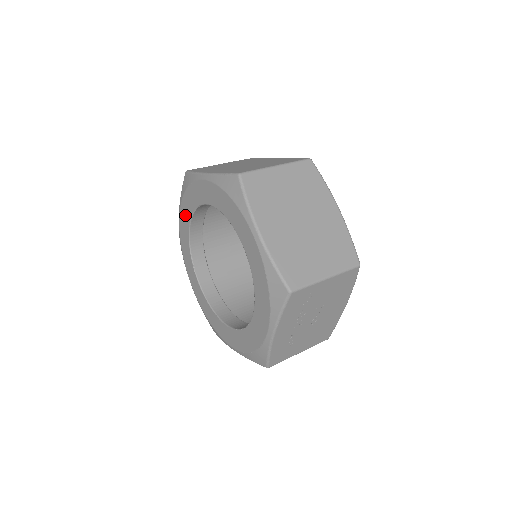
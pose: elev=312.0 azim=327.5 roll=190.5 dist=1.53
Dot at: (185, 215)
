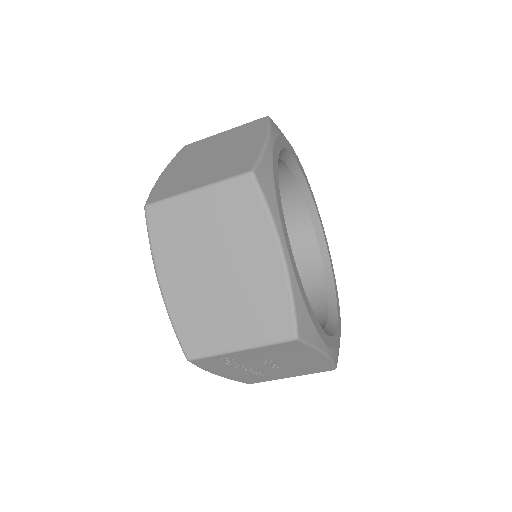
Dot at: occluded
